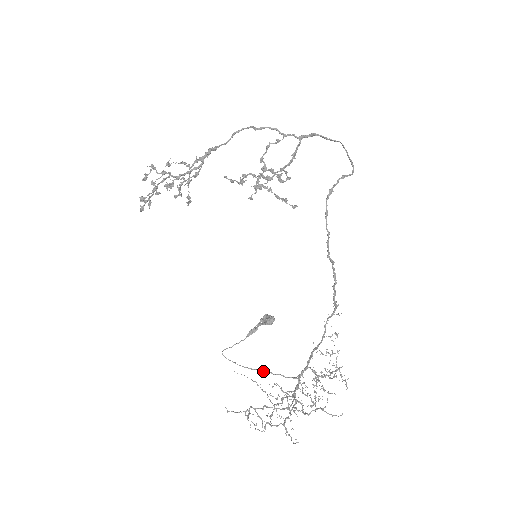
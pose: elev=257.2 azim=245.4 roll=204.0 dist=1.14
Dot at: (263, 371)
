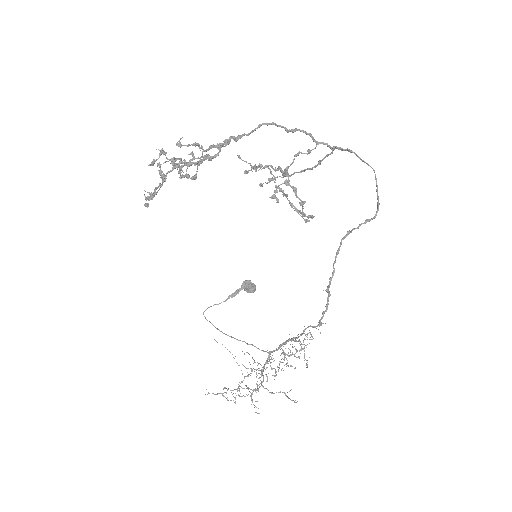
Dot at: (239, 340)
